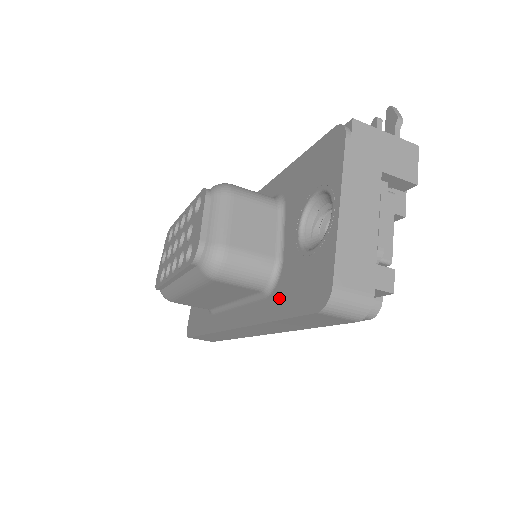
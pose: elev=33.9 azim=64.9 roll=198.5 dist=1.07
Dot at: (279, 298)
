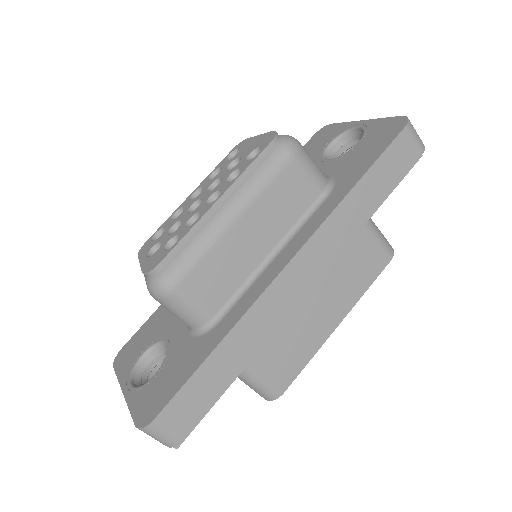
Dot at: (349, 175)
